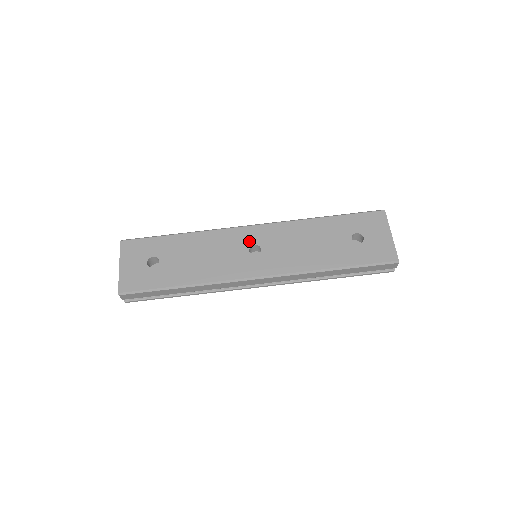
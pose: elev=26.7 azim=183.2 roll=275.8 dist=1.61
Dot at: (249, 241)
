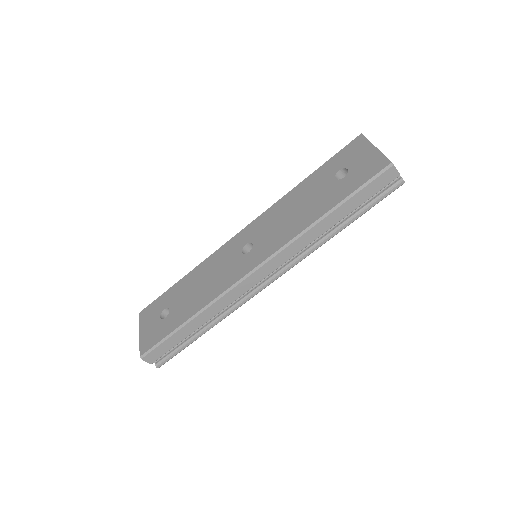
Dot at: (240, 244)
